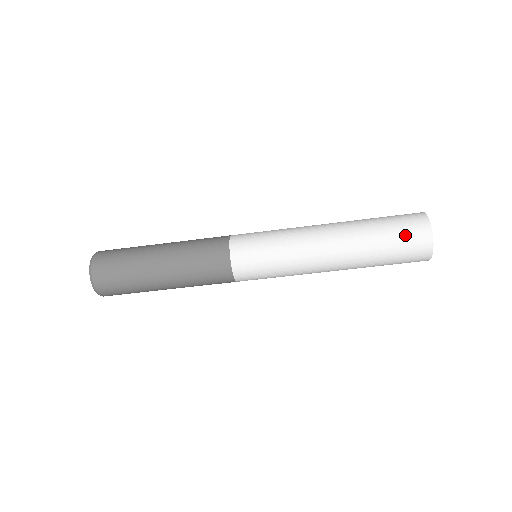
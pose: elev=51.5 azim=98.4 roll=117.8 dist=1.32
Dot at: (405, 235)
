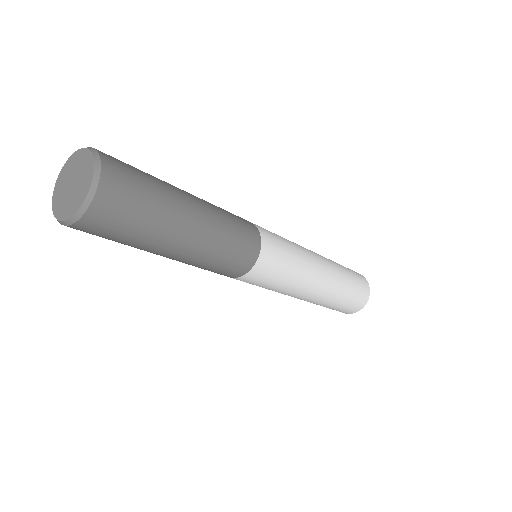
Dot at: (355, 300)
